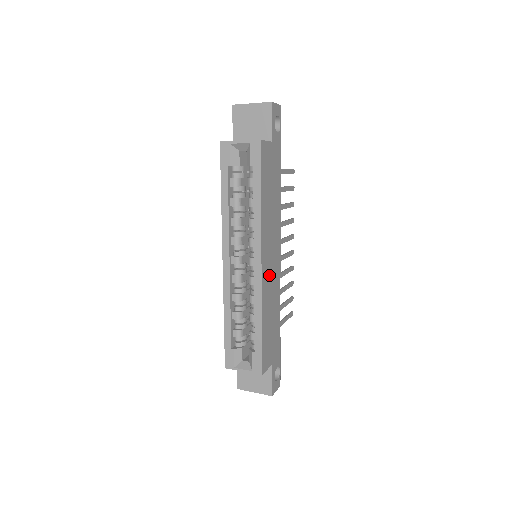
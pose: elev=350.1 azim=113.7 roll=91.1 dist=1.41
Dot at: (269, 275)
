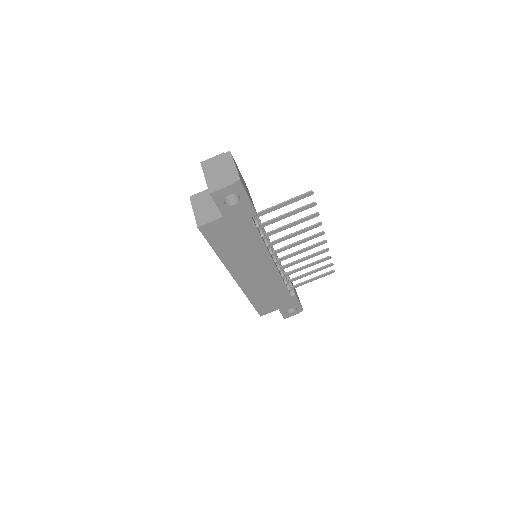
Dot at: (254, 279)
